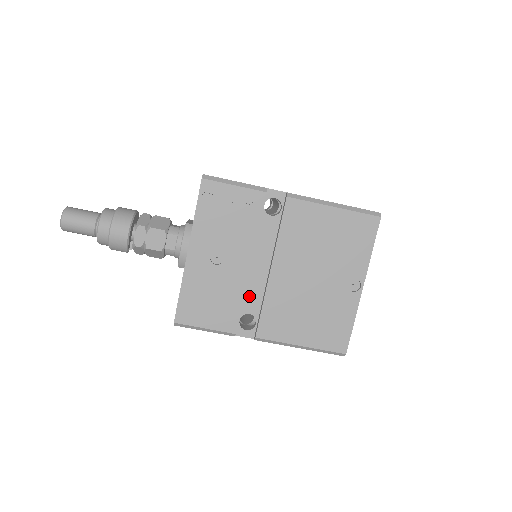
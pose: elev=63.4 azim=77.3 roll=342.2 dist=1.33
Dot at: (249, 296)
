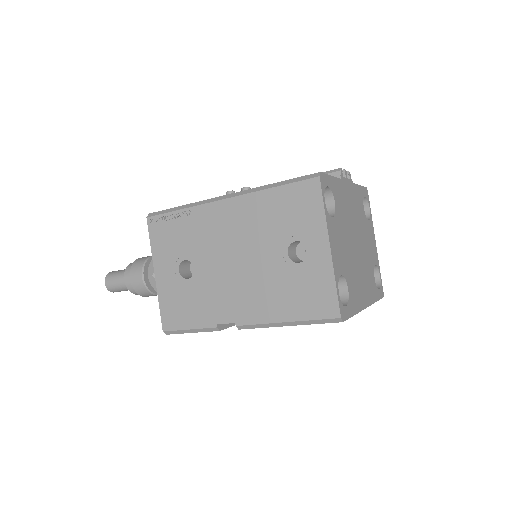
Dot at: occluded
